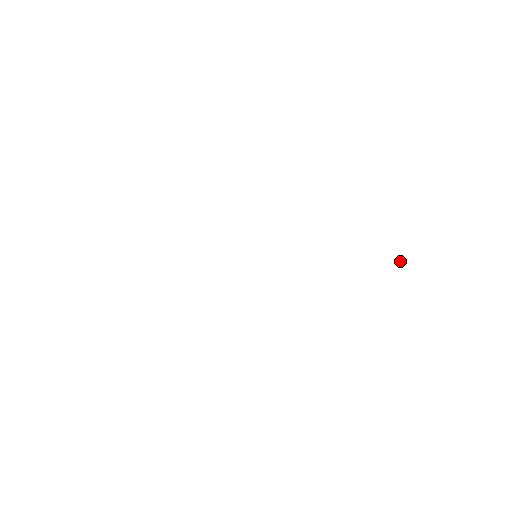
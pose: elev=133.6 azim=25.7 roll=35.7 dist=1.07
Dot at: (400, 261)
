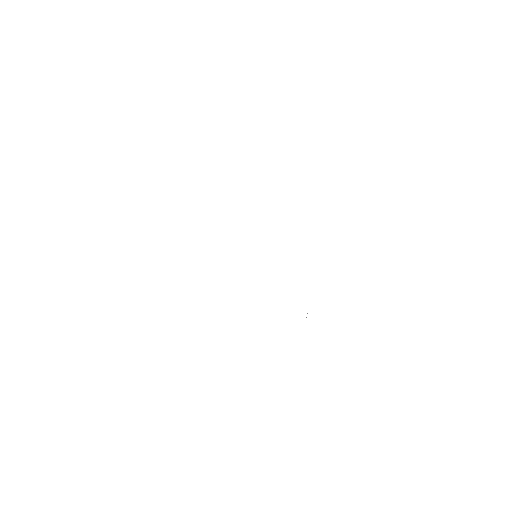
Dot at: occluded
